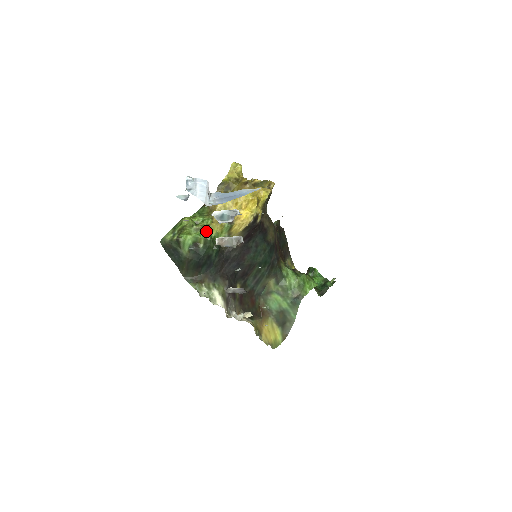
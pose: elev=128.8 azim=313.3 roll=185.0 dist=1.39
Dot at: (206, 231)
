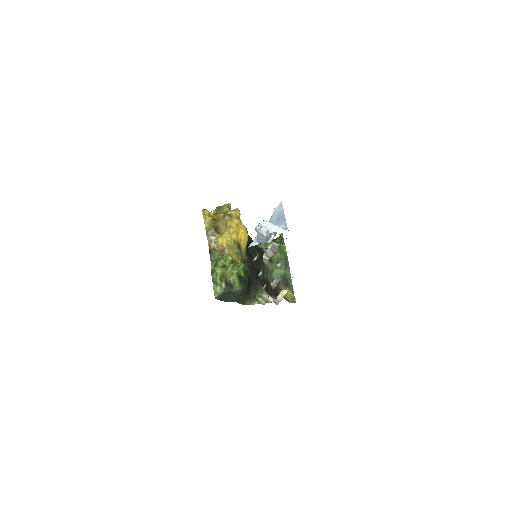
Dot at: (236, 264)
